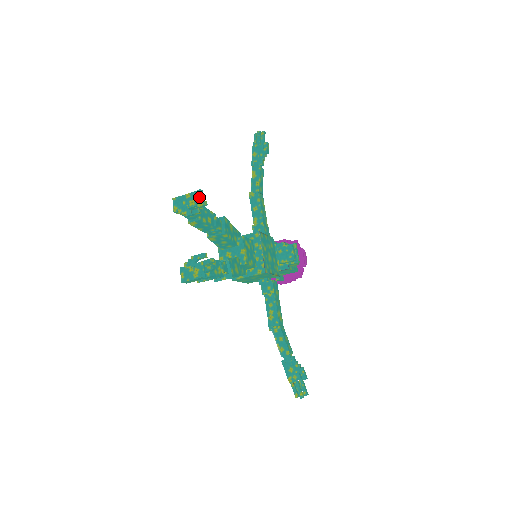
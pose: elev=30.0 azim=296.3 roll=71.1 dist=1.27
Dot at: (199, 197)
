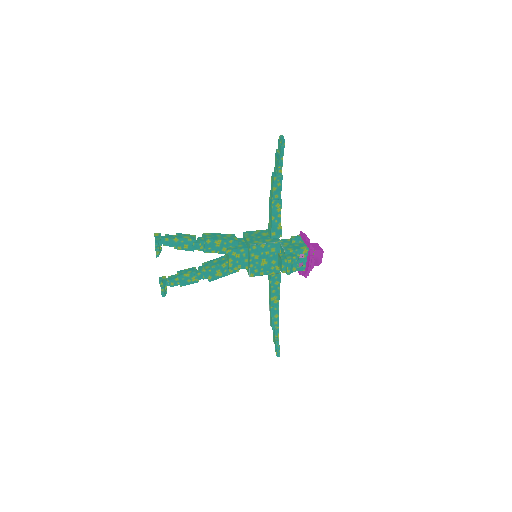
Dot at: (156, 247)
